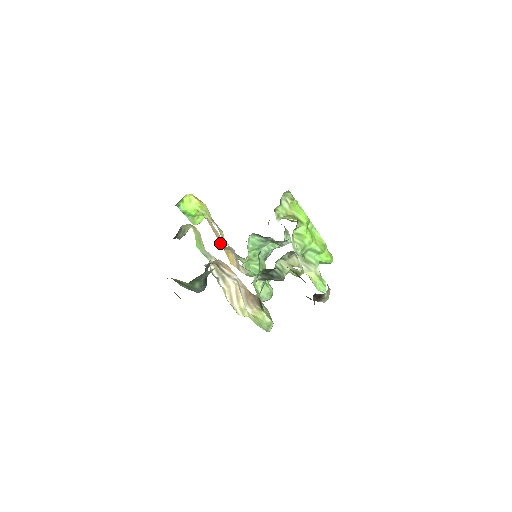
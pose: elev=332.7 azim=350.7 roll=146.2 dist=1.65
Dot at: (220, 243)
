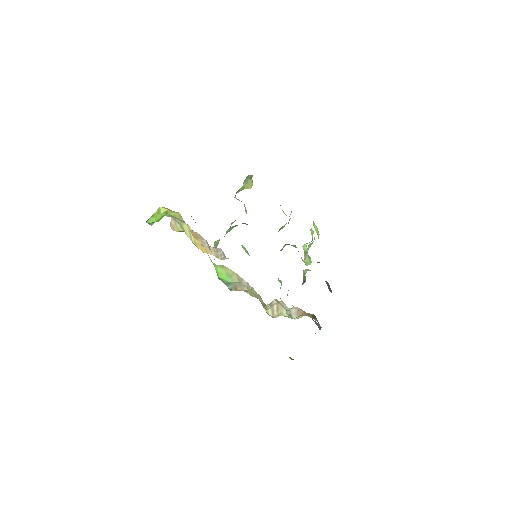
Dot at: (201, 244)
